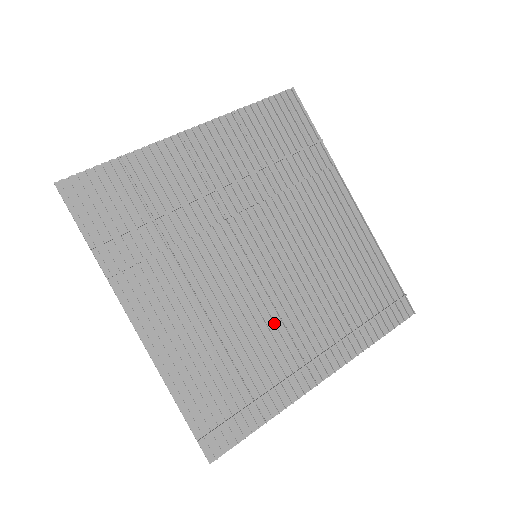
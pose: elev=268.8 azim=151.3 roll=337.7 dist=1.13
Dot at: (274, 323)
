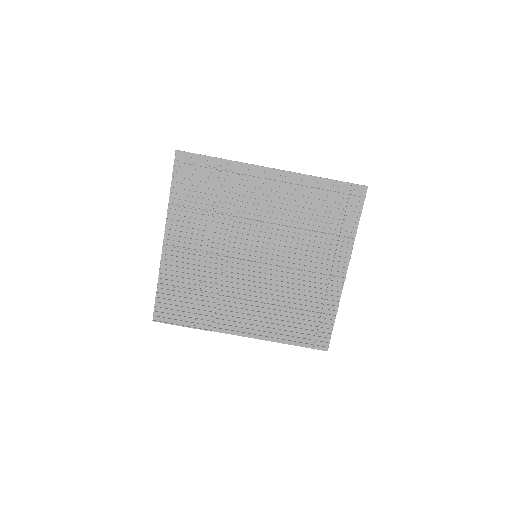
Dot at: (296, 275)
